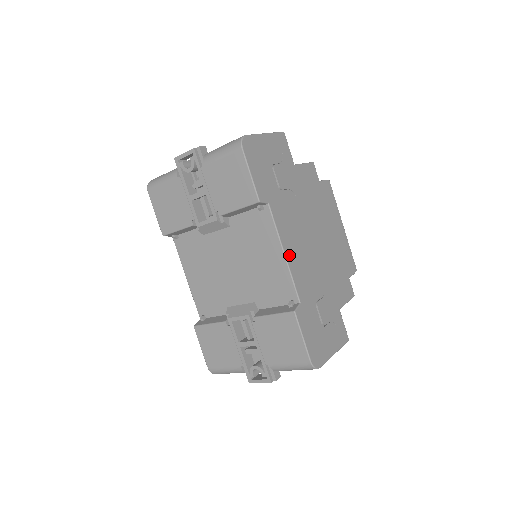
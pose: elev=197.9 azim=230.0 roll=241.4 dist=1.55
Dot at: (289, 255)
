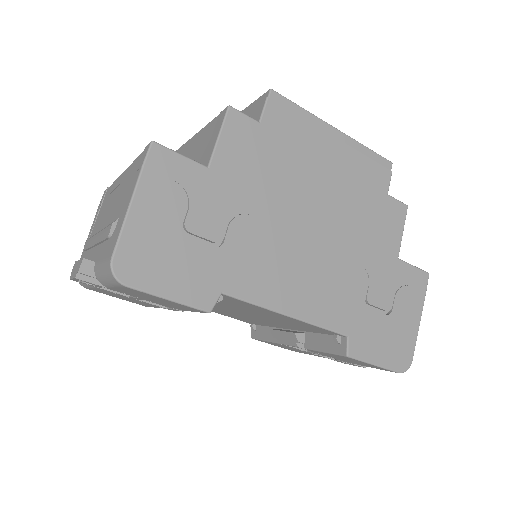
Dot at: (296, 308)
